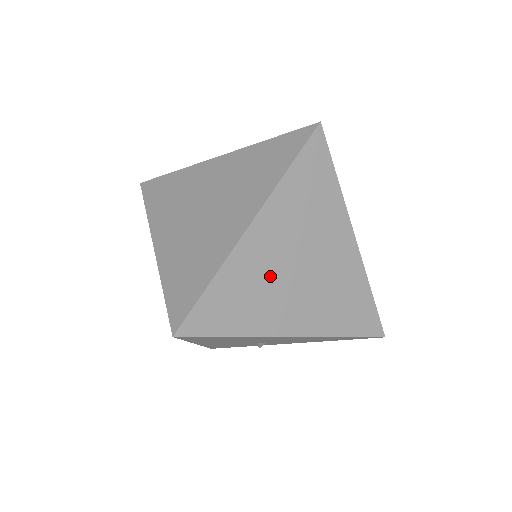
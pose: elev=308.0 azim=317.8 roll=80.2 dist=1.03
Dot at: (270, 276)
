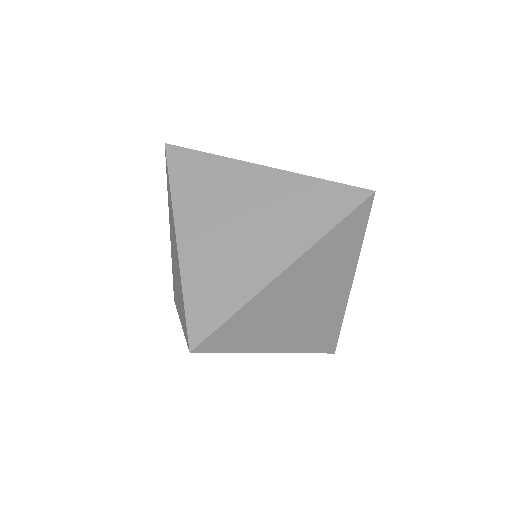
Dot at: (280, 310)
